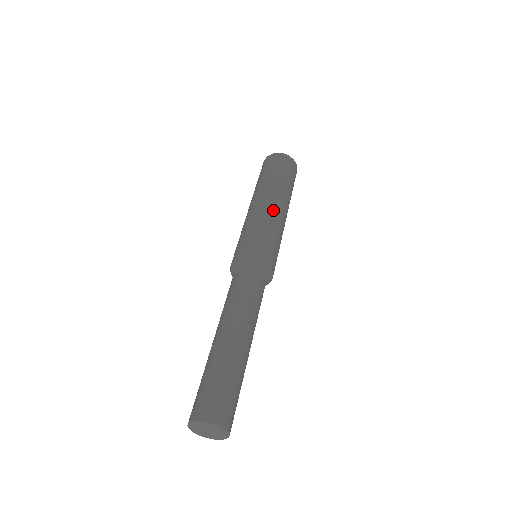
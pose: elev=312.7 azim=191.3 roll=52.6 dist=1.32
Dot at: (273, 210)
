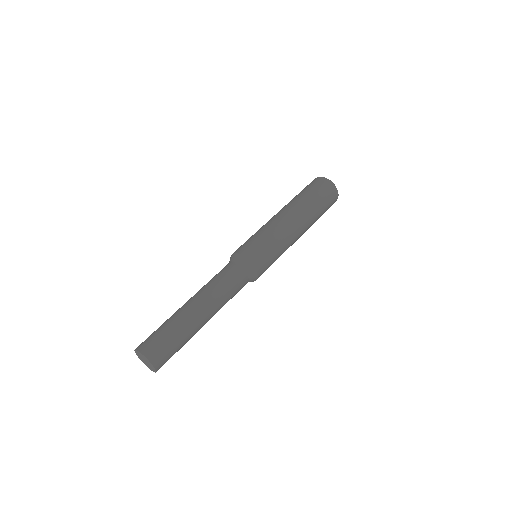
Dot at: (292, 232)
